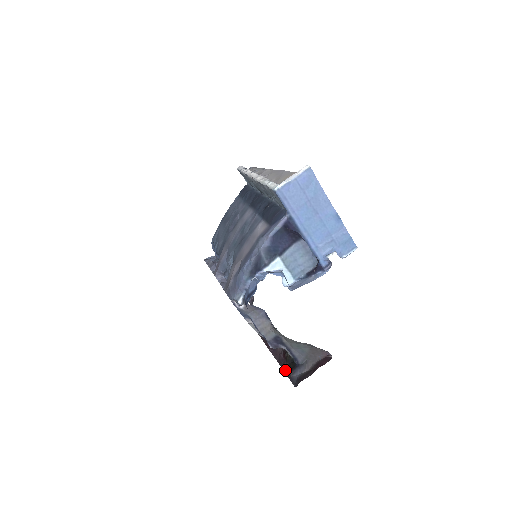
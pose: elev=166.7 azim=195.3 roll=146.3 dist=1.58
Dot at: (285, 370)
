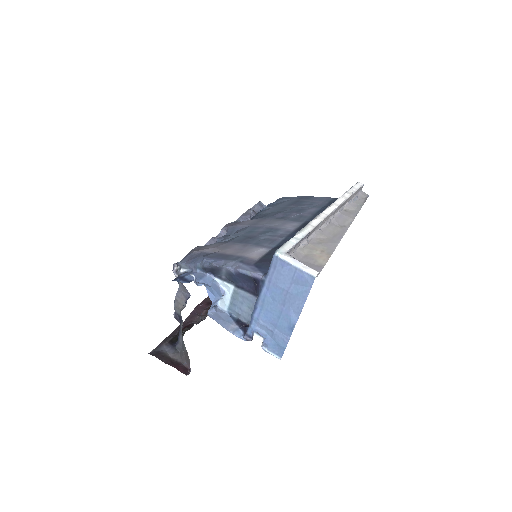
Dot at: (171, 334)
